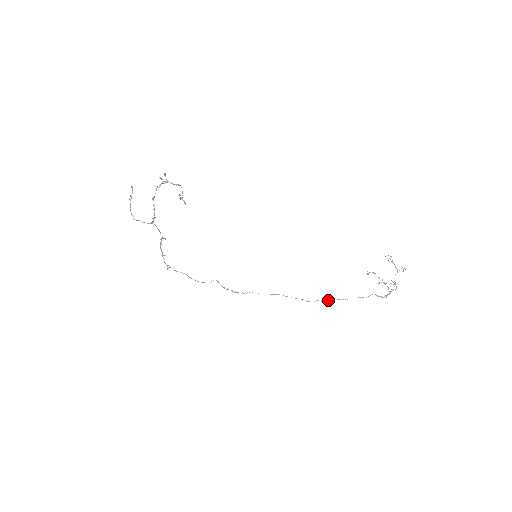
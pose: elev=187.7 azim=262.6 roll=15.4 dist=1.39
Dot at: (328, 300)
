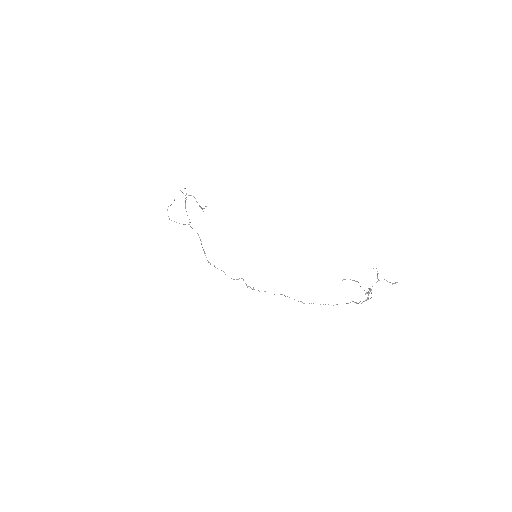
Dot at: occluded
